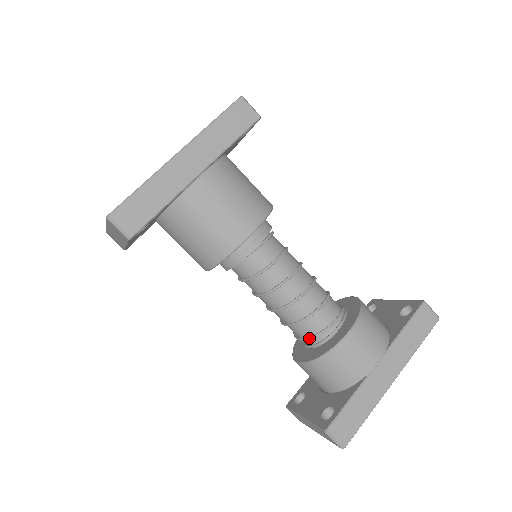
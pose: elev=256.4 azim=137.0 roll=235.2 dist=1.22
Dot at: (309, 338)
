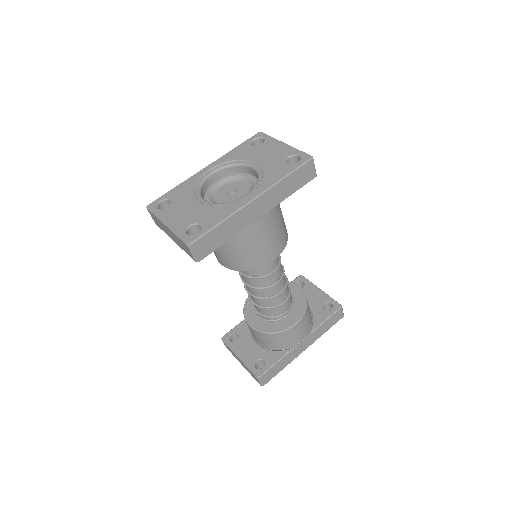
Dot at: (267, 317)
